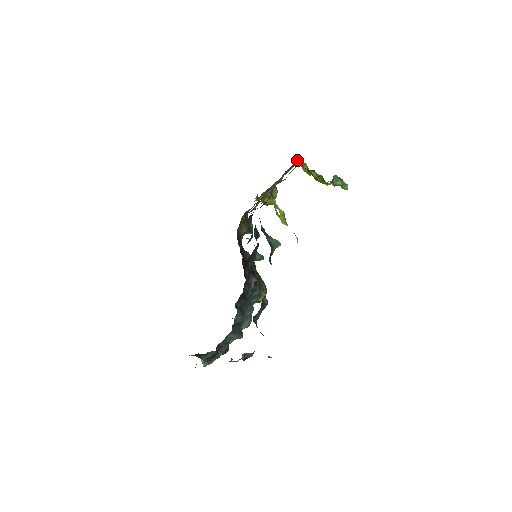
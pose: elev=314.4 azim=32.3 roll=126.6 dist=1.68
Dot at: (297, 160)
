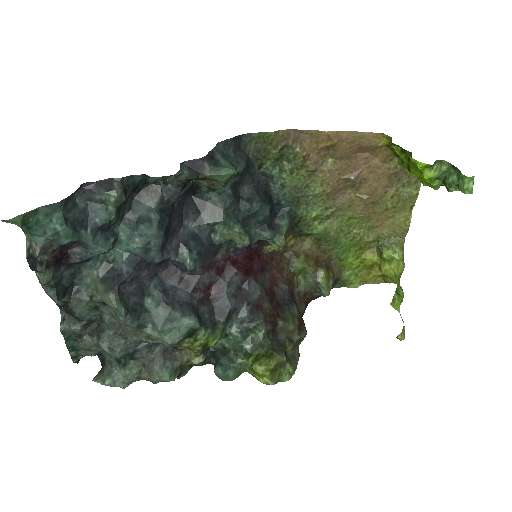
Dot at: occluded
